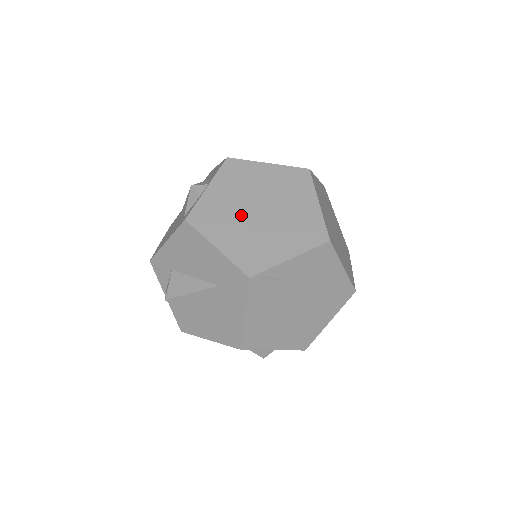
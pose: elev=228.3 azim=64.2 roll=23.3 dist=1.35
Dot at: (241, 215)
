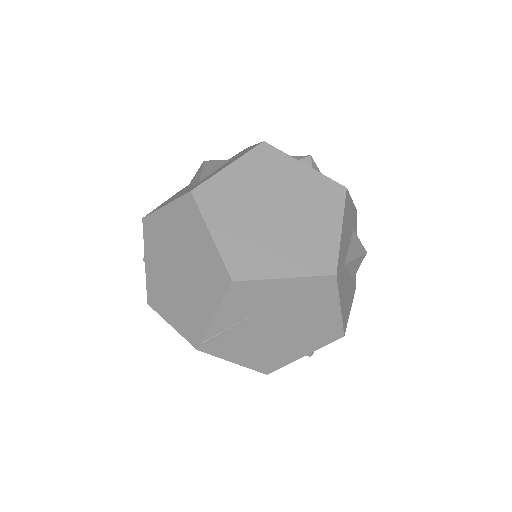
Dot at: (171, 282)
